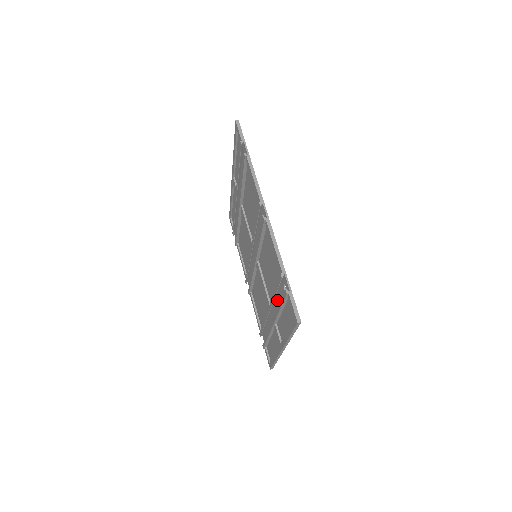
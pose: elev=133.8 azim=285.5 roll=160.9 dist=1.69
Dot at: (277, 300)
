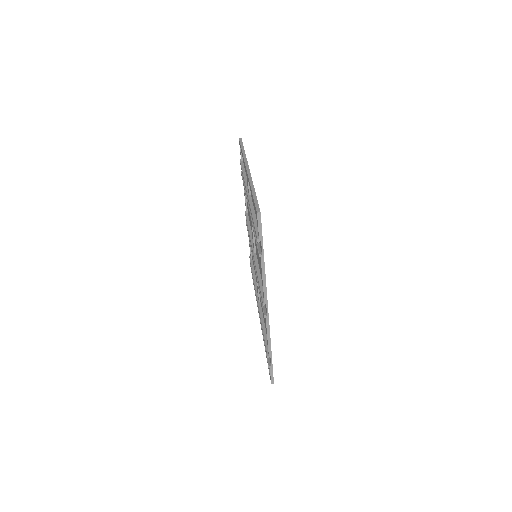
Dot at: occluded
